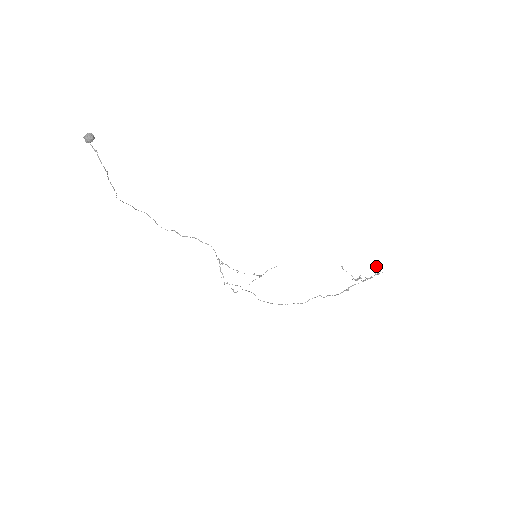
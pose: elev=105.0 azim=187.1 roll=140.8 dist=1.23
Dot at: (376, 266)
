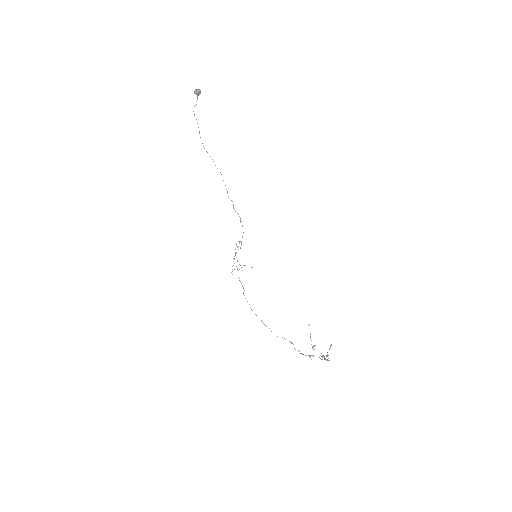
Dot at: (330, 347)
